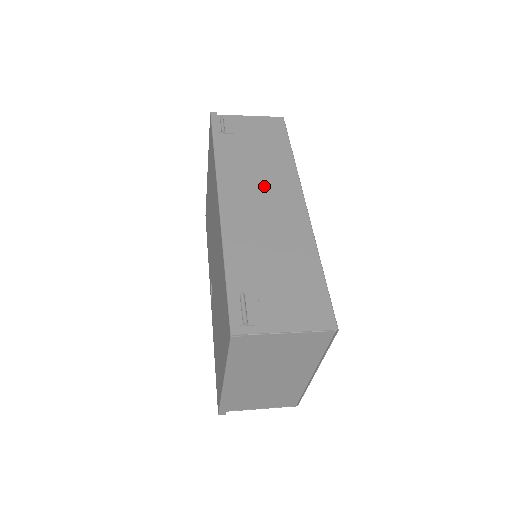
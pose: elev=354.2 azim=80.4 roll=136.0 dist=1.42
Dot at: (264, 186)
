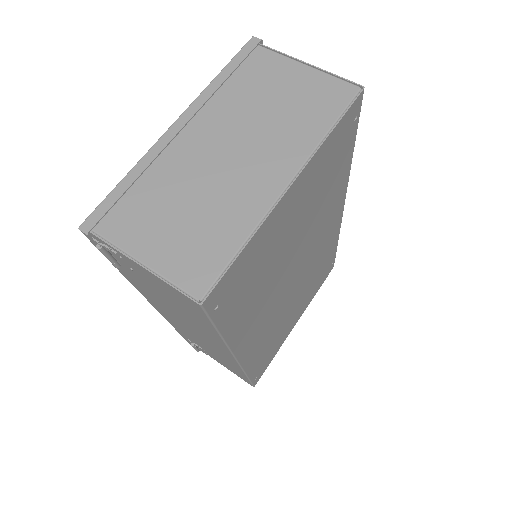
Dot at: (192, 328)
